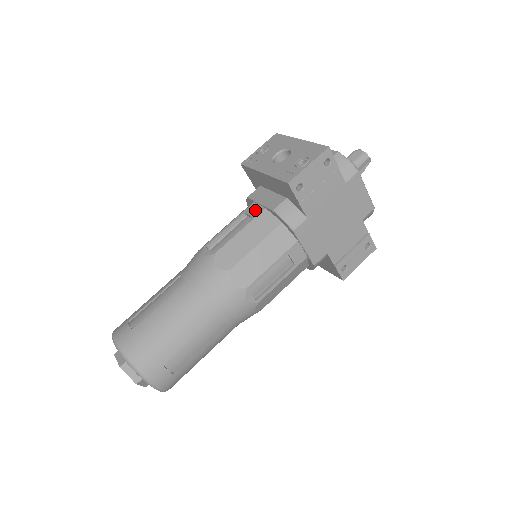
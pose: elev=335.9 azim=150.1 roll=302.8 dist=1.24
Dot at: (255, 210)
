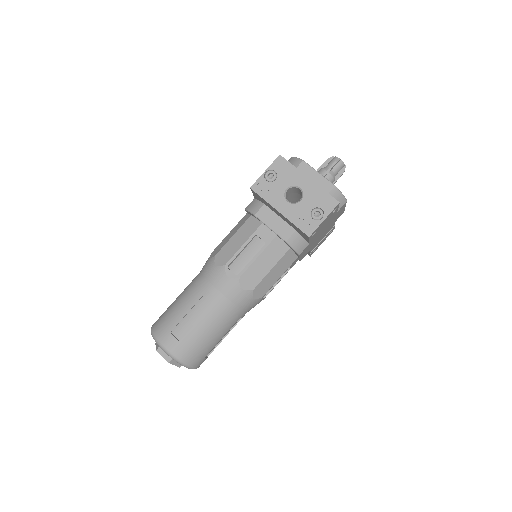
Dot at: (267, 235)
